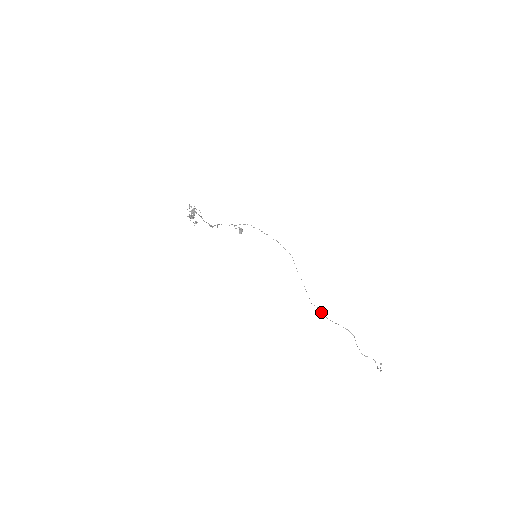
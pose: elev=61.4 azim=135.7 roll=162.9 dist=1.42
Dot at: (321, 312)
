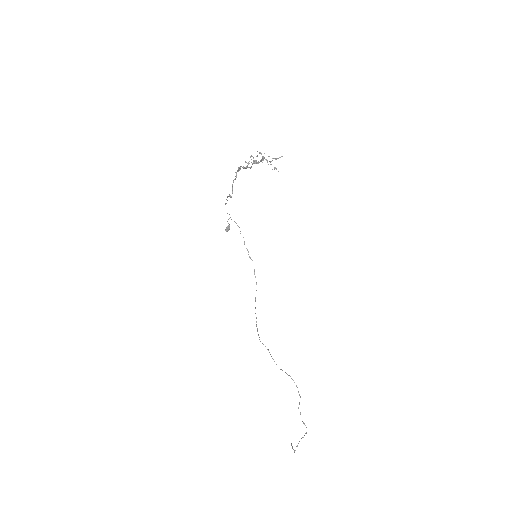
Dot at: occluded
